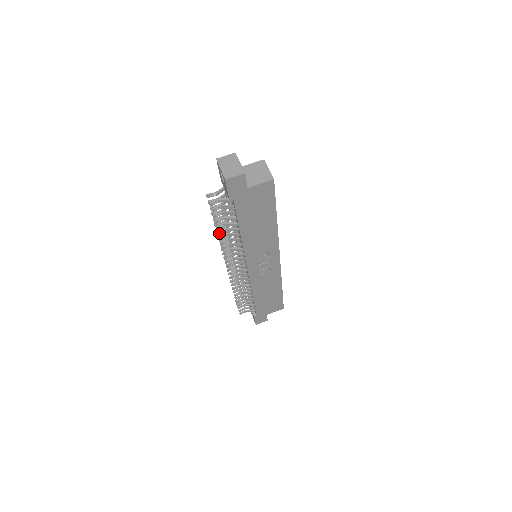
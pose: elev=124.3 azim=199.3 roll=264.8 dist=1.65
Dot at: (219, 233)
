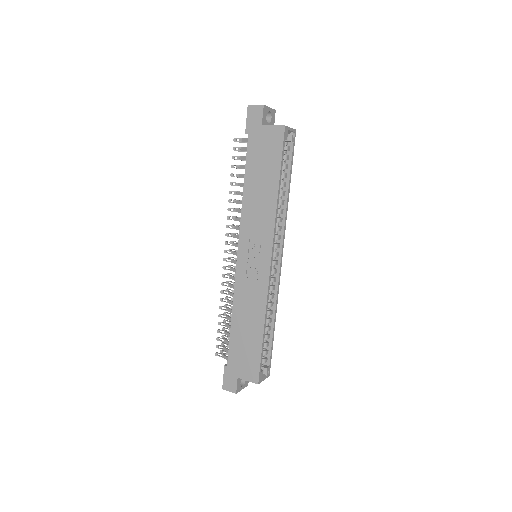
Dot at: (231, 184)
